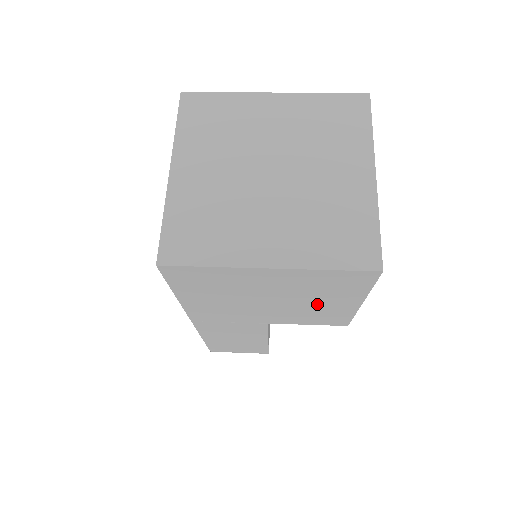
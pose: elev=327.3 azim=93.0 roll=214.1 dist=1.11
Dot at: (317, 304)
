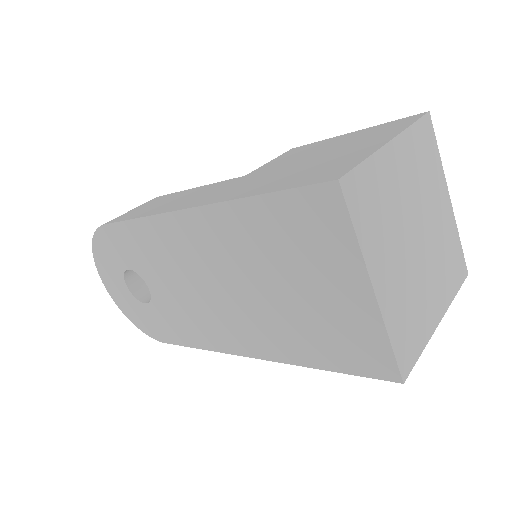
Dot at: occluded
